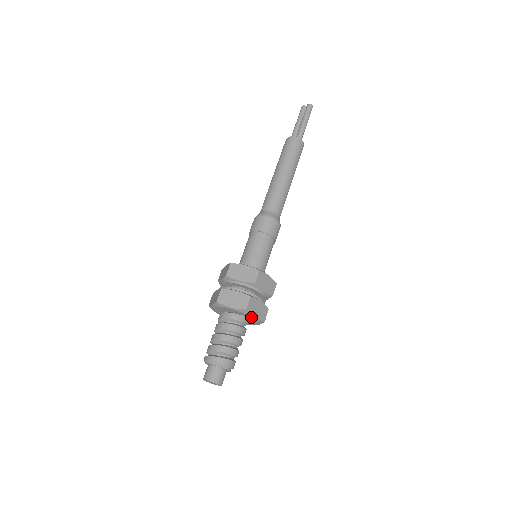
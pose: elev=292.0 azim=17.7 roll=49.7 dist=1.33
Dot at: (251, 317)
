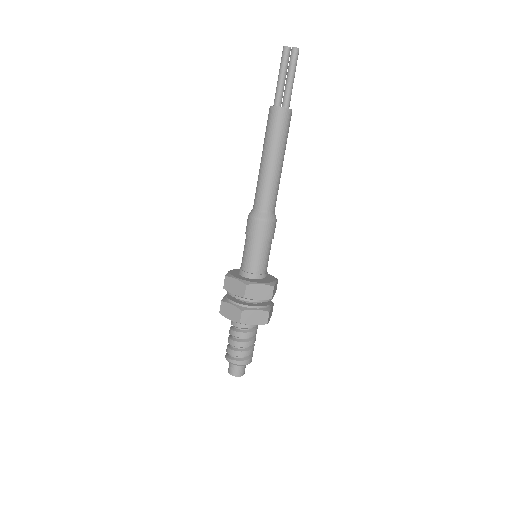
Dot at: occluded
